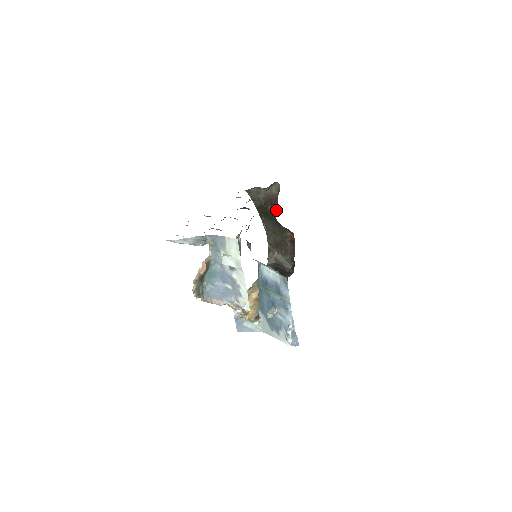
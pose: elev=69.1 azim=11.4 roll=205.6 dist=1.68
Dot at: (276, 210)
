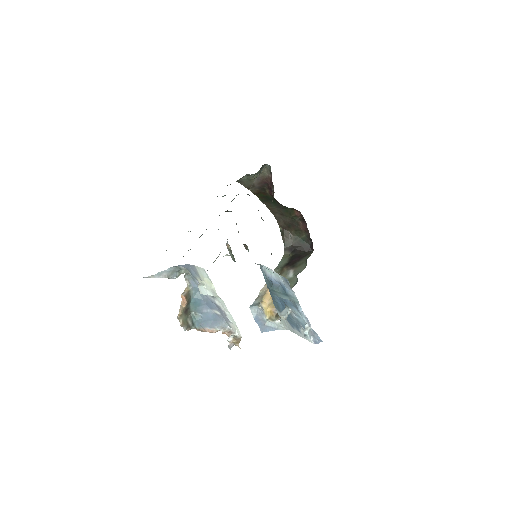
Dot at: (273, 194)
